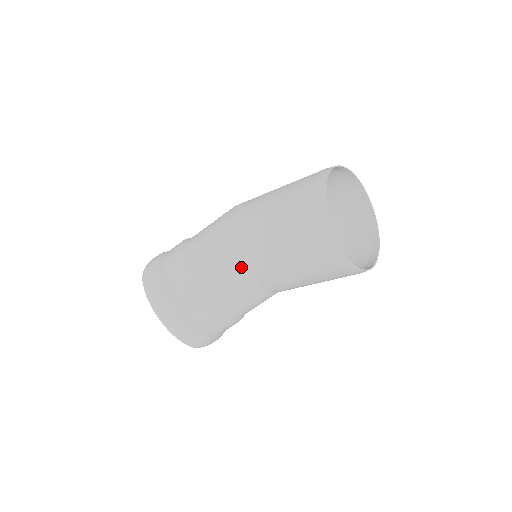
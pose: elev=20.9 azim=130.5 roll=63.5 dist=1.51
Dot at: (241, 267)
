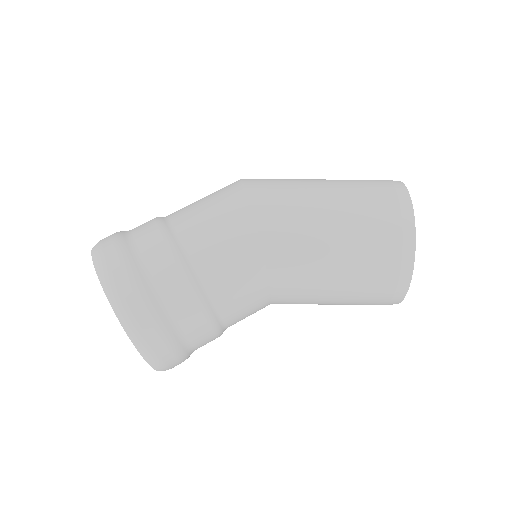
Dot at: (267, 293)
